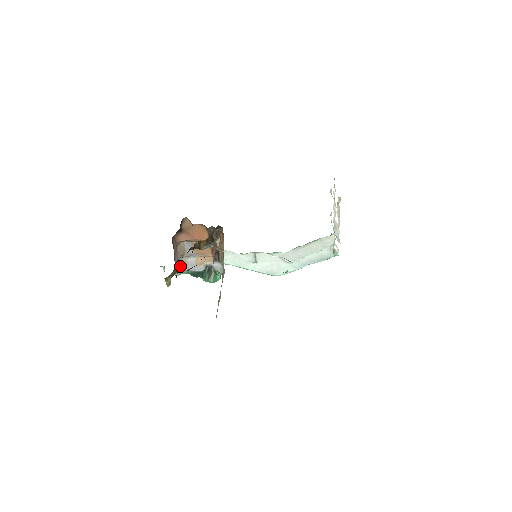
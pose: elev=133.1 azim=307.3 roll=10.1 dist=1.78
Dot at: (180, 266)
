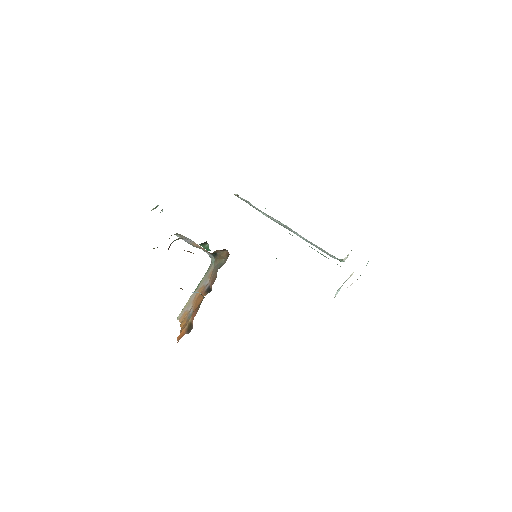
Dot at: (175, 234)
